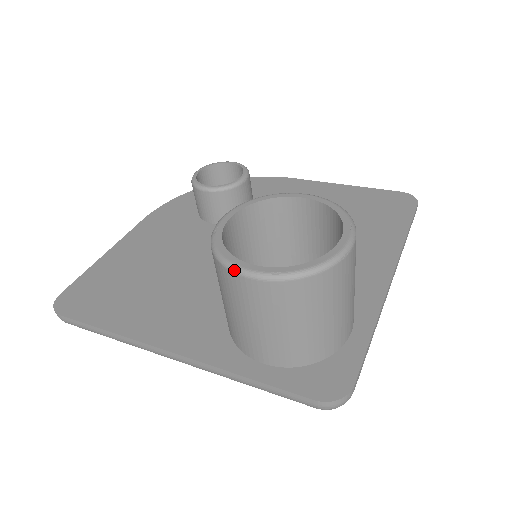
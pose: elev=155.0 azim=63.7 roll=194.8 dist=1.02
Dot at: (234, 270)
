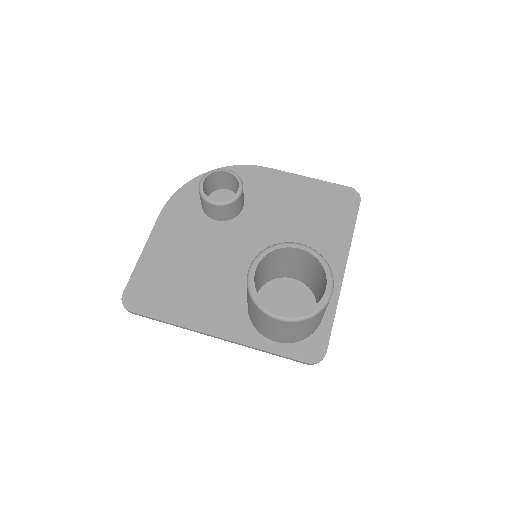
Dot at: (269, 315)
